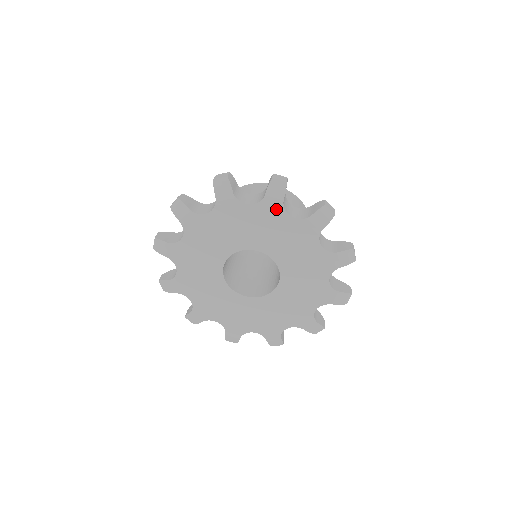
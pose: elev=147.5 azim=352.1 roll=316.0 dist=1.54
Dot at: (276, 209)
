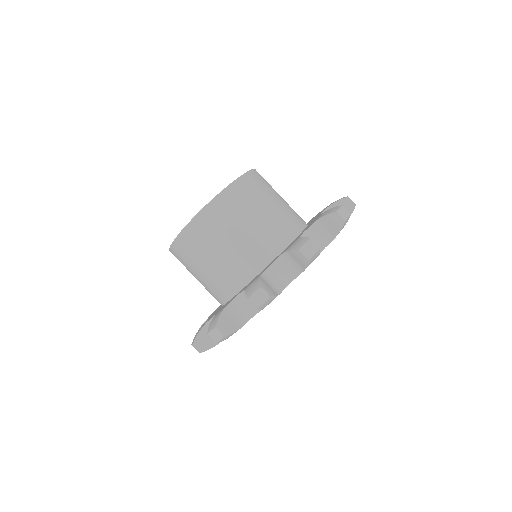
Dot at: occluded
